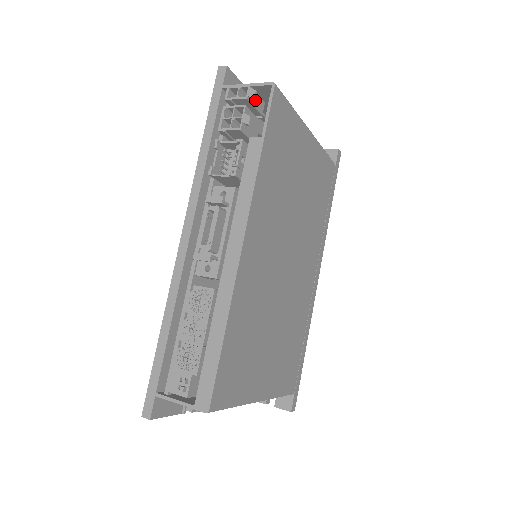
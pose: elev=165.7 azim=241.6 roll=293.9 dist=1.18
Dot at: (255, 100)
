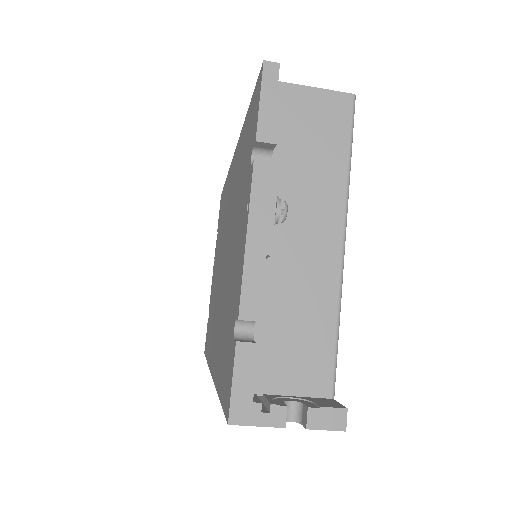
Dot at: occluded
